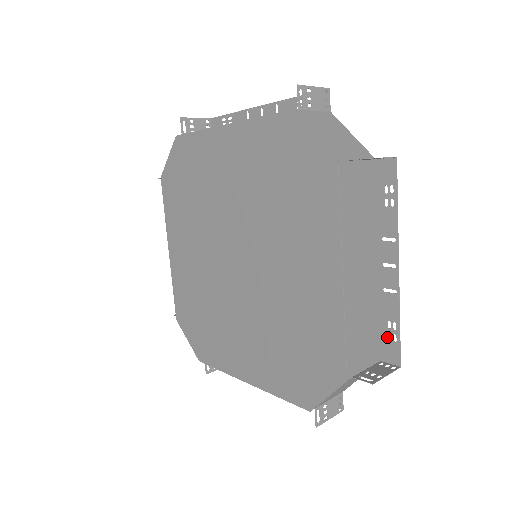
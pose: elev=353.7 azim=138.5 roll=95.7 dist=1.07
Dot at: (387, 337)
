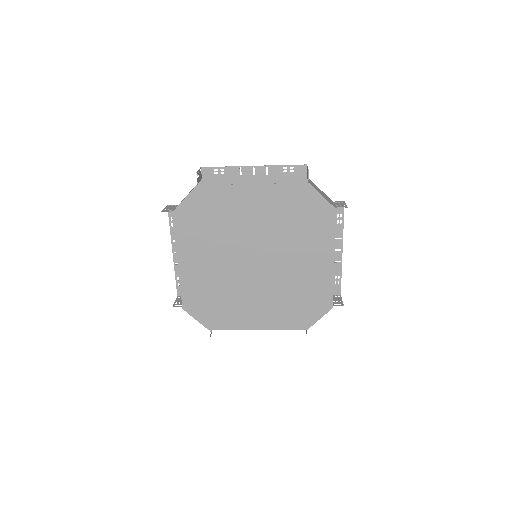
Dot at: (334, 283)
